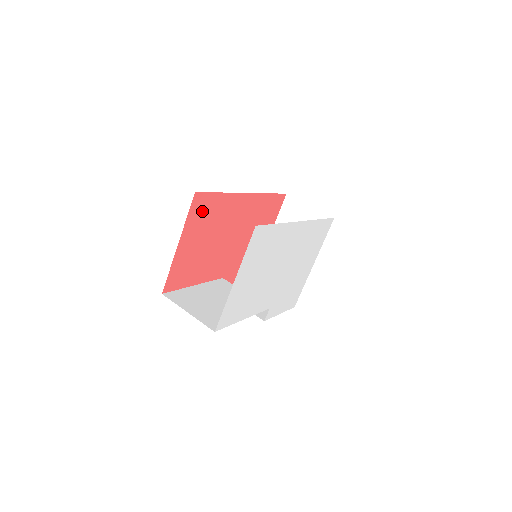
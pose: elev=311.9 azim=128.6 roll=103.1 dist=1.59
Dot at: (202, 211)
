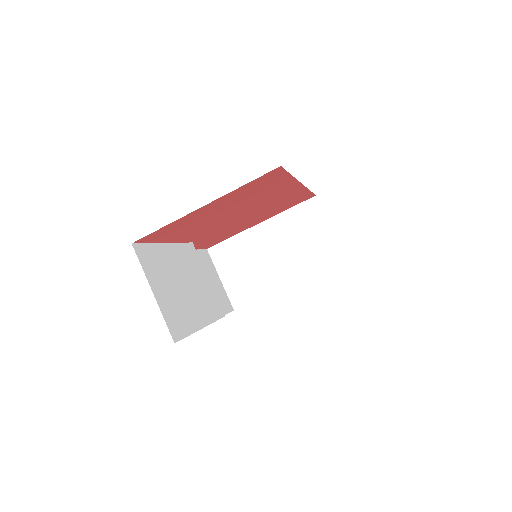
Dot at: (259, 184)
